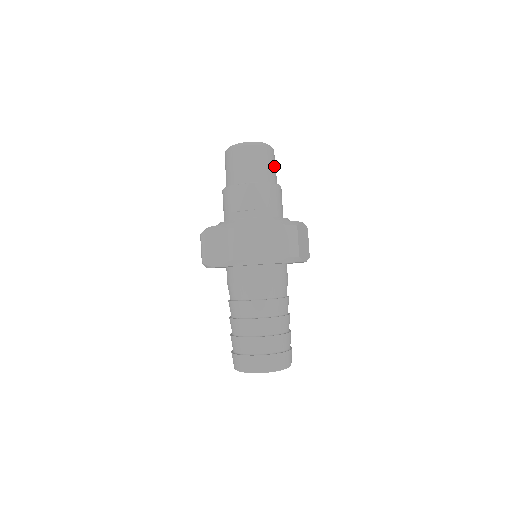
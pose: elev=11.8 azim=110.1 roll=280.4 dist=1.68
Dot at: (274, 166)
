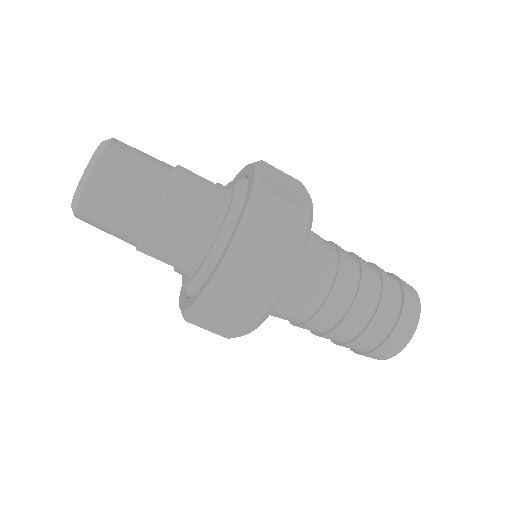
Dot at: (124, 191)
